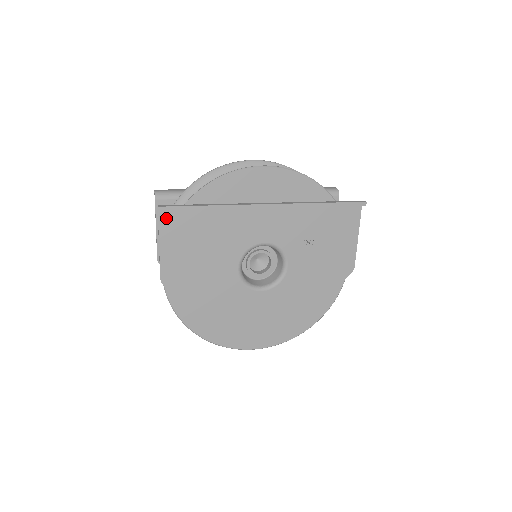
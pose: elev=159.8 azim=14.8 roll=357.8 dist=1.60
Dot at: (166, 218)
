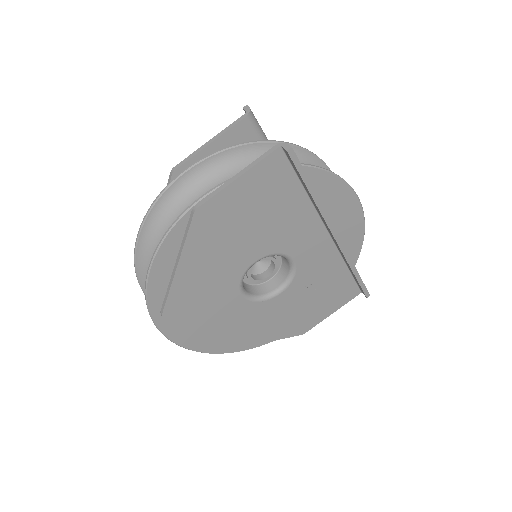
Dot at: (275, 161)
